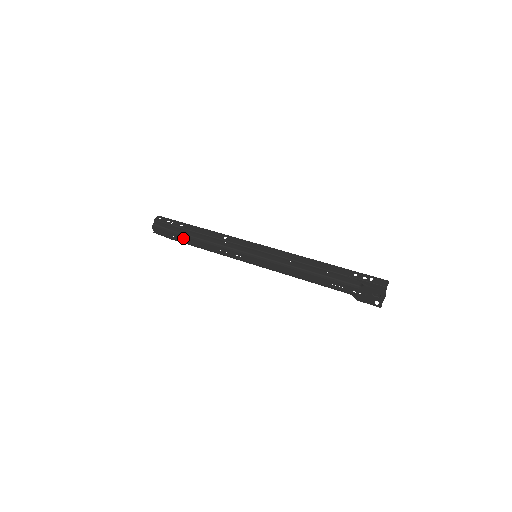
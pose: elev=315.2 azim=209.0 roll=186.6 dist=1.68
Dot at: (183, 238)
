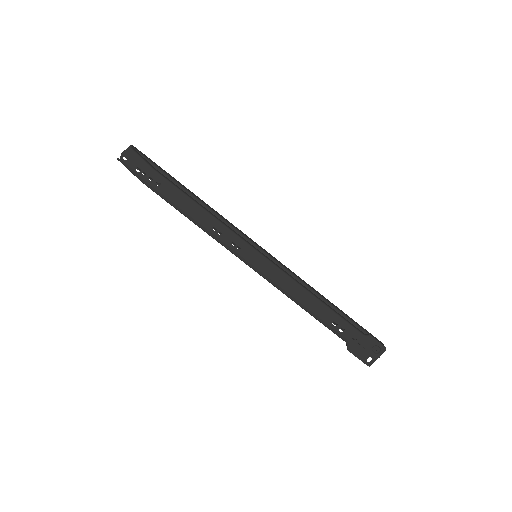
Dot at: (167, 188)
